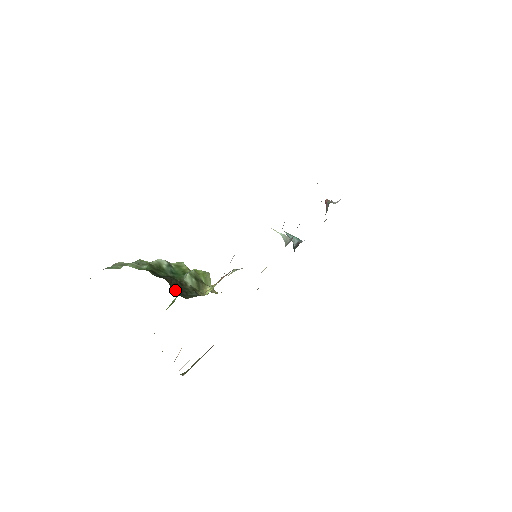
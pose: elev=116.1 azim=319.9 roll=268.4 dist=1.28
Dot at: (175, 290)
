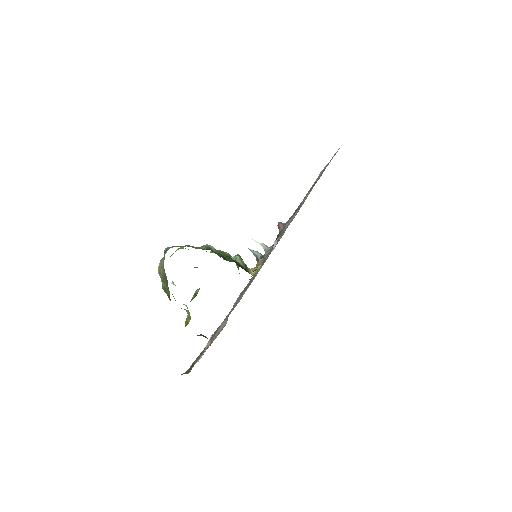
Dot at: (238, 265)
